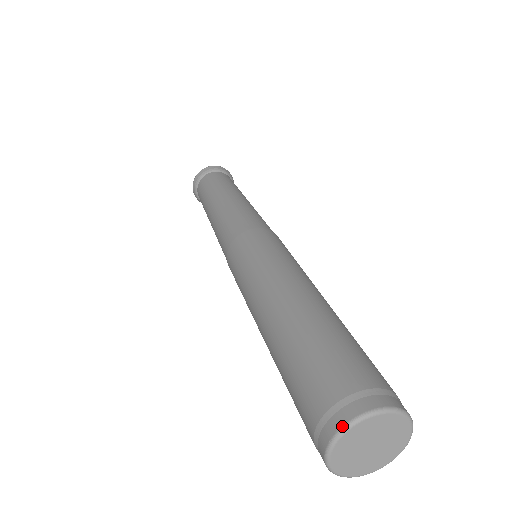
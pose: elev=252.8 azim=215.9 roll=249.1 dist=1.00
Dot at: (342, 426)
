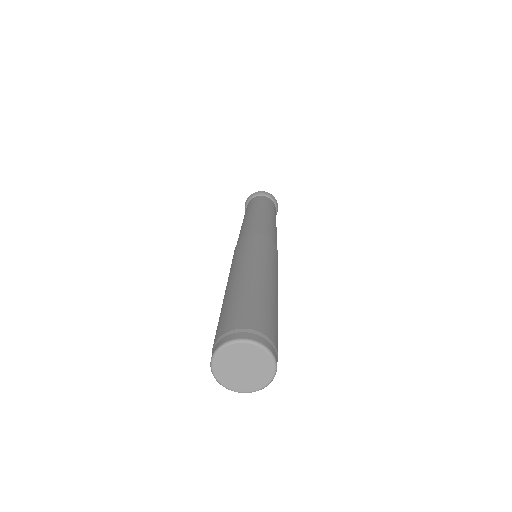
Dot at: (215, 350)
